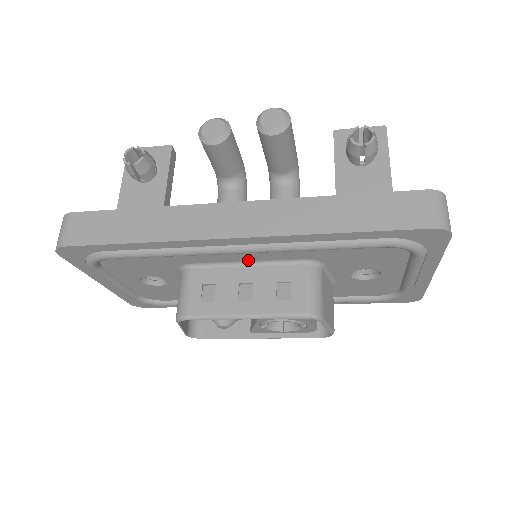
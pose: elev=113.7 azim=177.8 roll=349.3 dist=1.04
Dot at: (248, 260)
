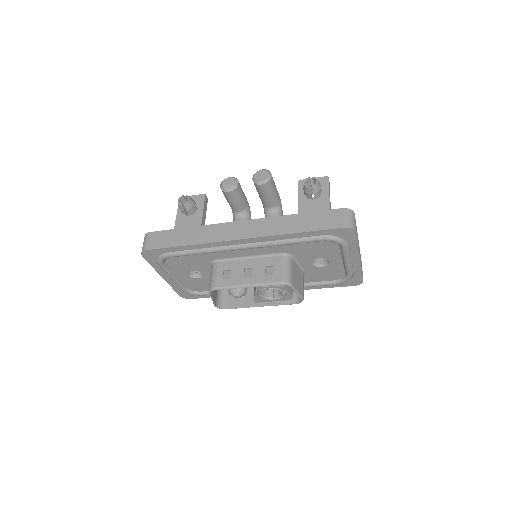
Dot at: (249, 255)
